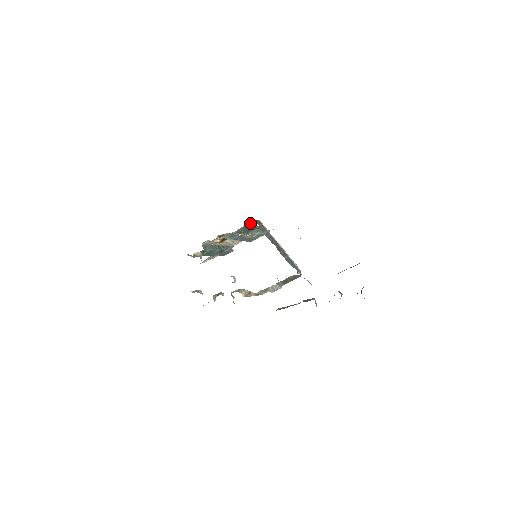
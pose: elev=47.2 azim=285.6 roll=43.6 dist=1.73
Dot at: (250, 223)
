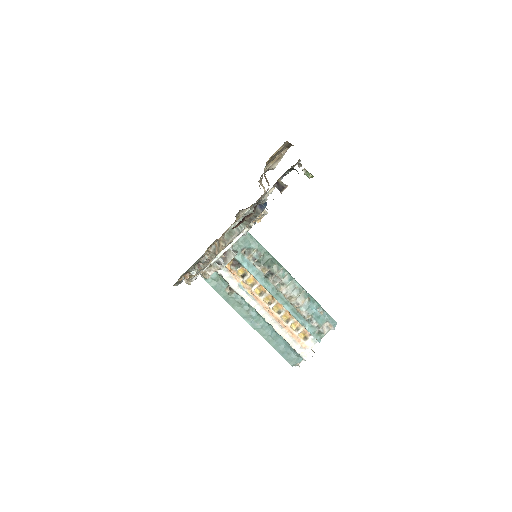
Dot at: (254, 238)
